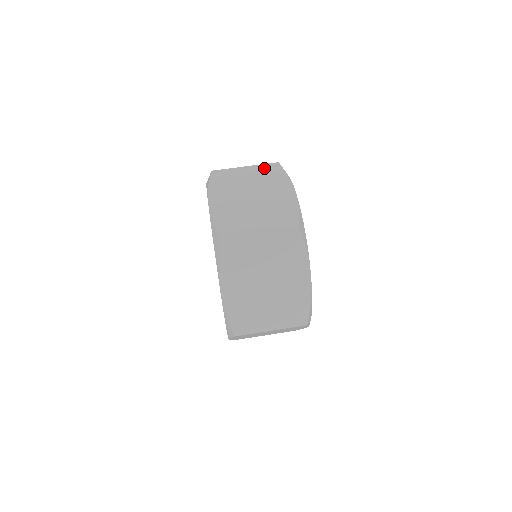
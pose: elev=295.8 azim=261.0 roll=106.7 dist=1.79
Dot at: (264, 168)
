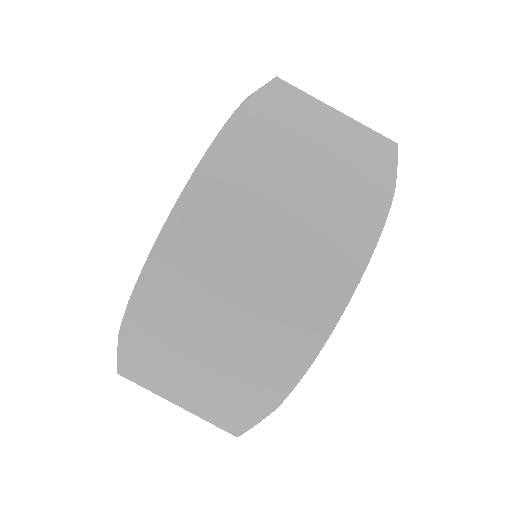
Dot at: (366, 137)
